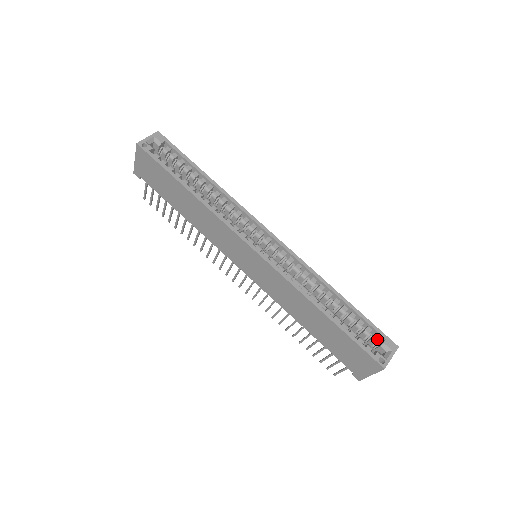
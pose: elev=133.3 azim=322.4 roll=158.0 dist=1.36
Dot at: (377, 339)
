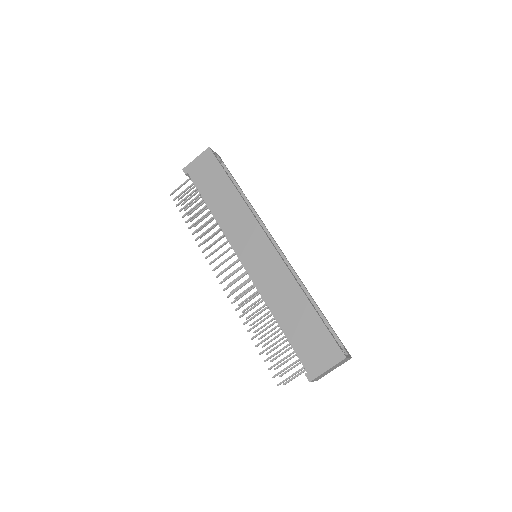
Dot at: occluded
